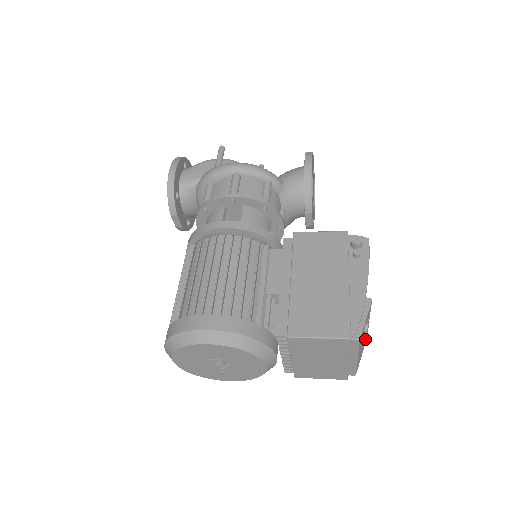
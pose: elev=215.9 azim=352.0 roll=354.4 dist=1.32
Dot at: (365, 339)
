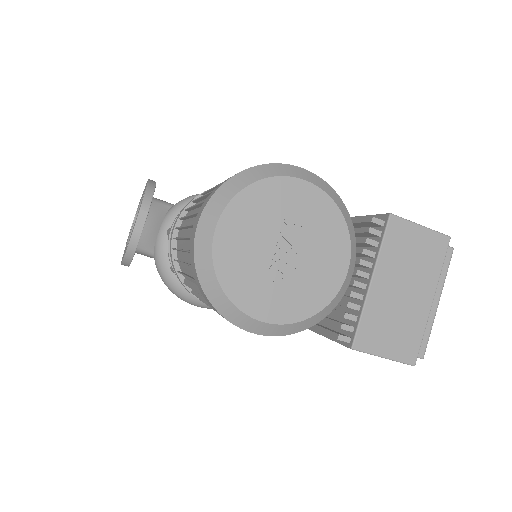
Dot at: occluded
